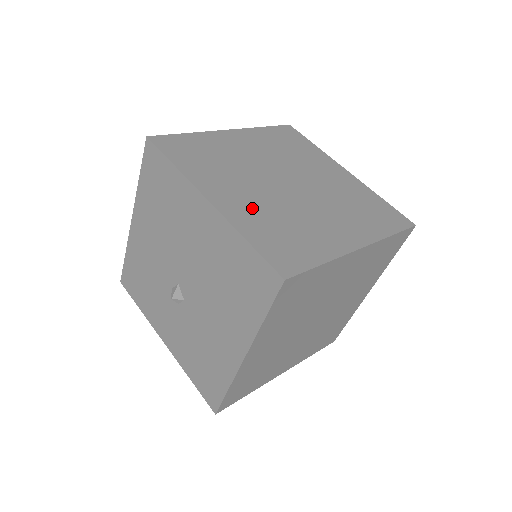
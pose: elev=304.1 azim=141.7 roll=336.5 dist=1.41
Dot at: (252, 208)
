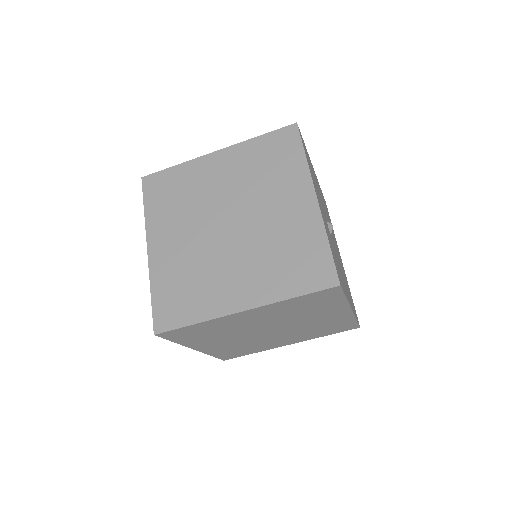
Dot at: (175, 259)
